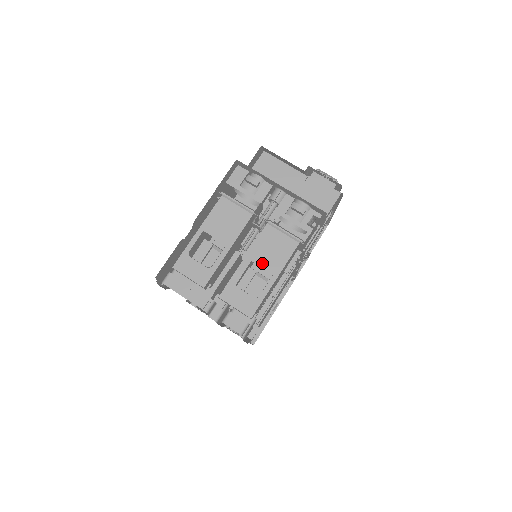
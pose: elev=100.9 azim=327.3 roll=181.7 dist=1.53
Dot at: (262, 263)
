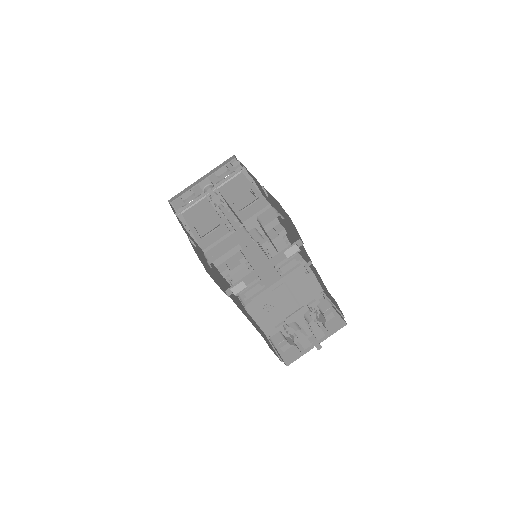
Dot at: (239, 194)
